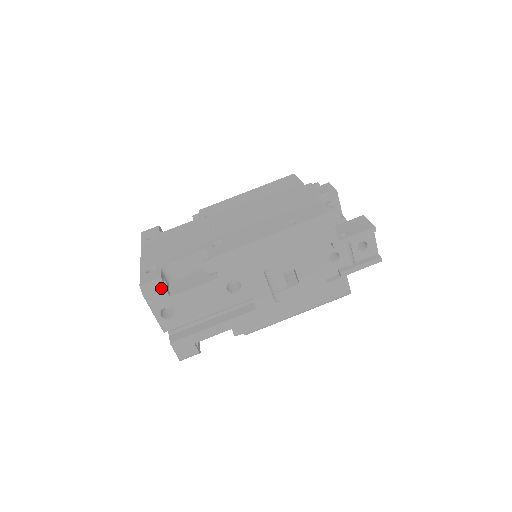
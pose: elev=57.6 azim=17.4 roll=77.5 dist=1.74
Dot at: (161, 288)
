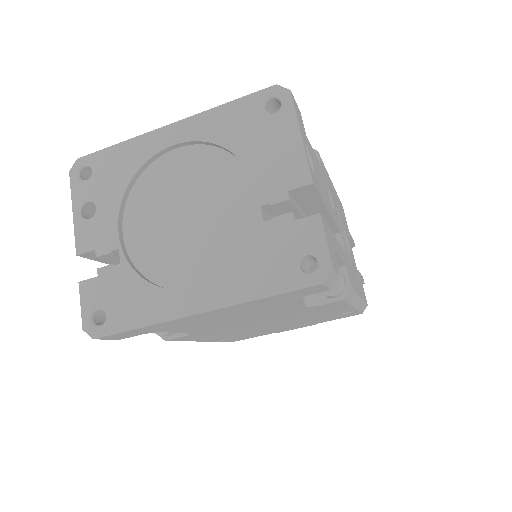
Dot at: (299, 111)
